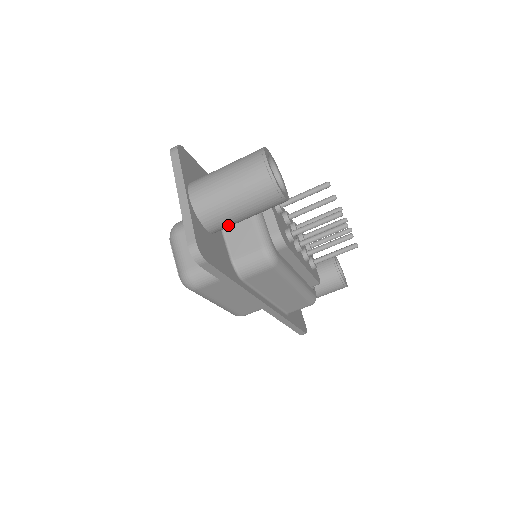
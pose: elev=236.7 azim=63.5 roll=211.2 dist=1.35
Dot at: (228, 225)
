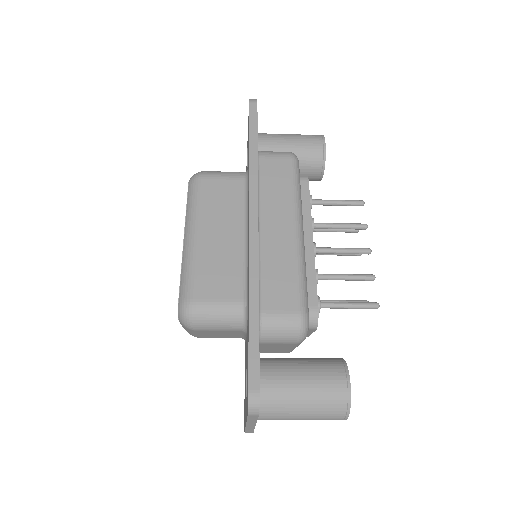
Dot at: occluded
